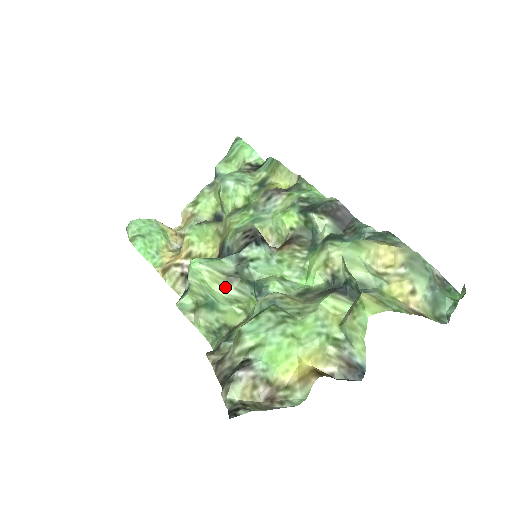
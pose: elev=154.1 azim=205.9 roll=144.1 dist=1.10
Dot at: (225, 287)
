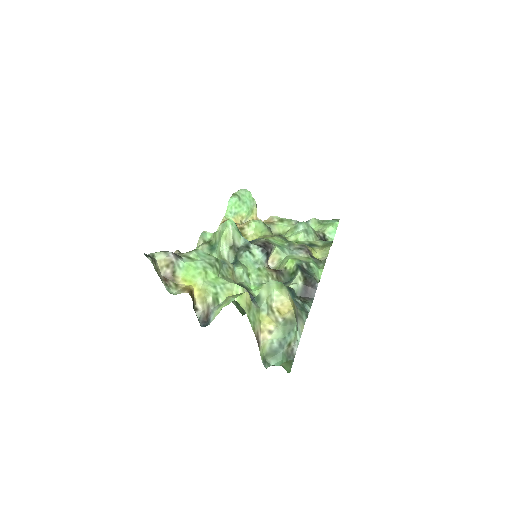
Dot at: (226, 246)
